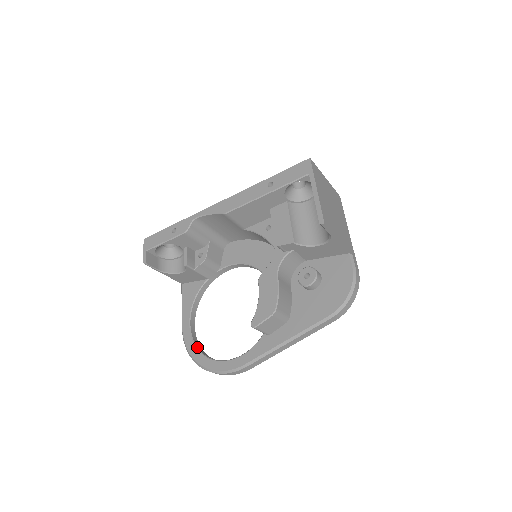
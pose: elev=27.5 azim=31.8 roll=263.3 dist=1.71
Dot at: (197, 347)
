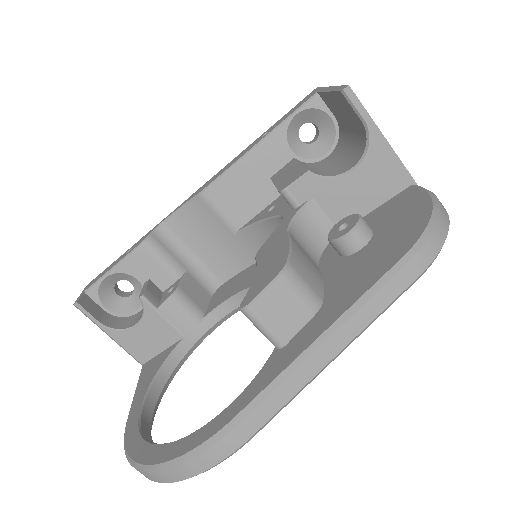
Dot at: (145, 437)
